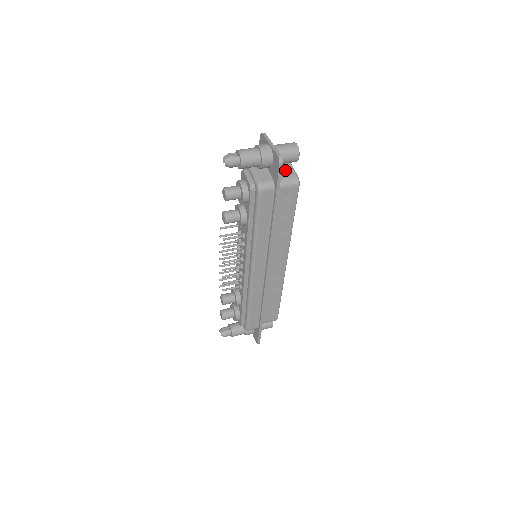
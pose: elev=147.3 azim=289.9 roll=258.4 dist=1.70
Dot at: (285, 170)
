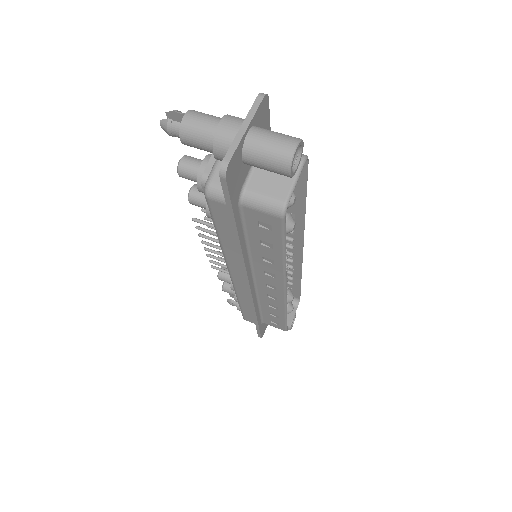
Dot at: (276, 178)
